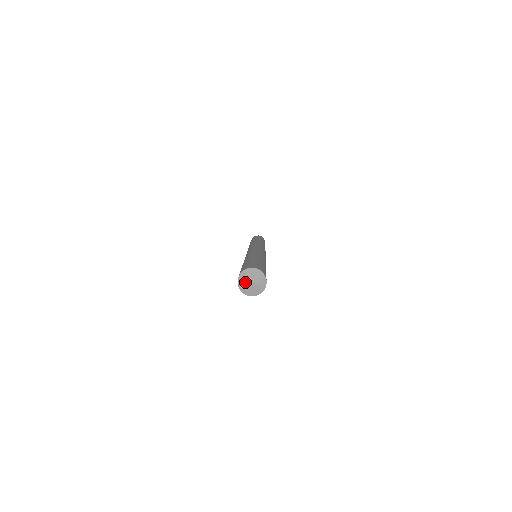
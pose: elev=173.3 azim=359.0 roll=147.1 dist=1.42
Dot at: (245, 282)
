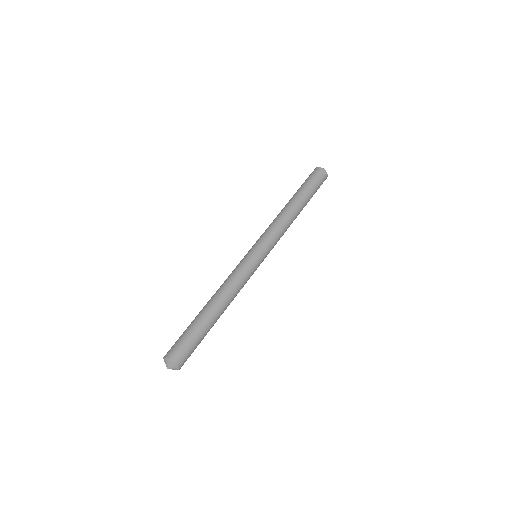
Dot at: occluded
